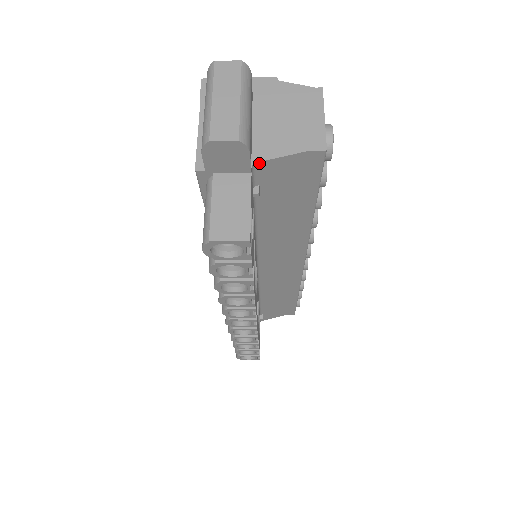
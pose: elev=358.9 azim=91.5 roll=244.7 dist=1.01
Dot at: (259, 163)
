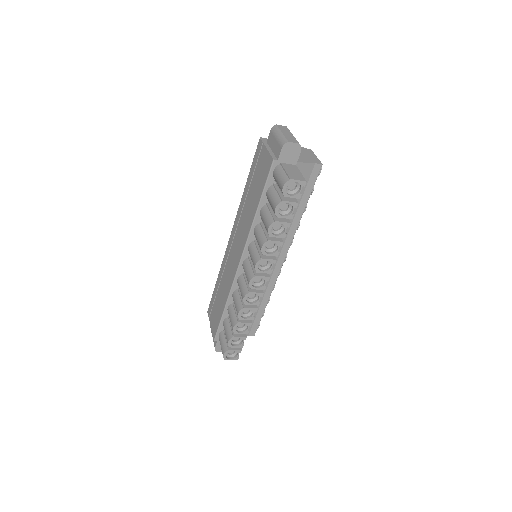
Dot at: (298, 163)
